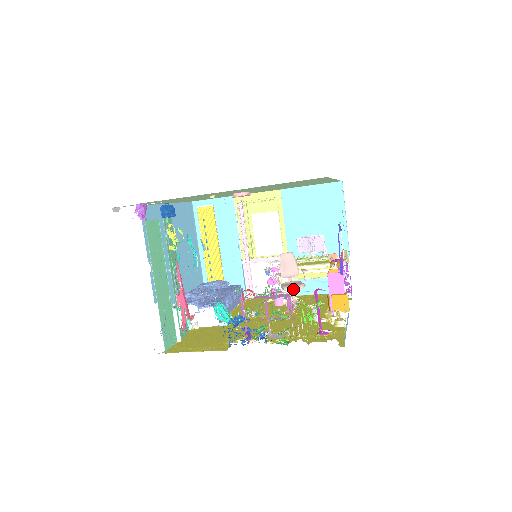
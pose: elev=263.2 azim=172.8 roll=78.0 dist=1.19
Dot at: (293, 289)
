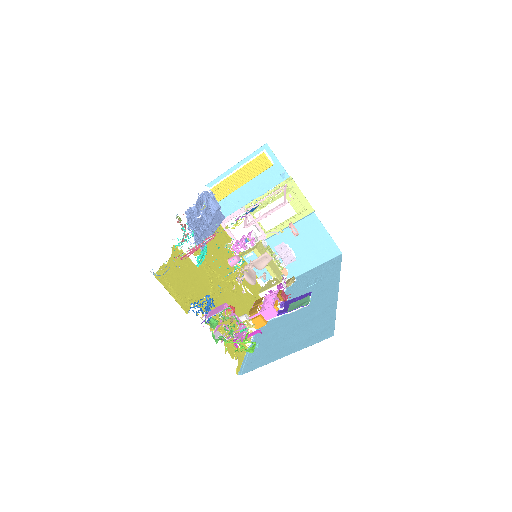
Dot at: (248, 281)
